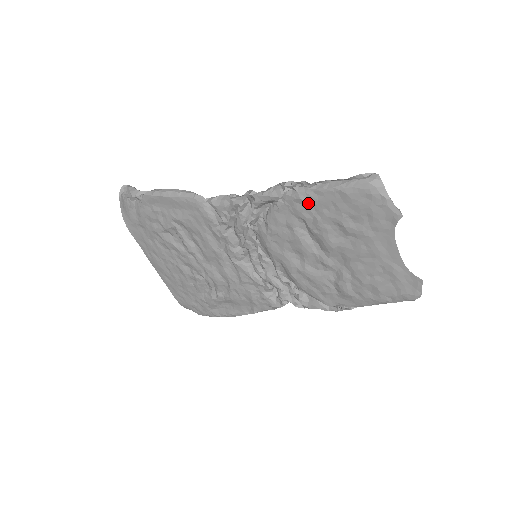
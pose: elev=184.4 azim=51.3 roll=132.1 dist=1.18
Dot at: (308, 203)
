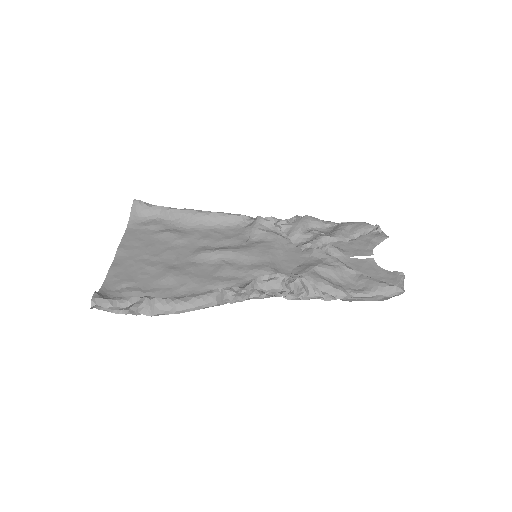
Dot at: occluded
